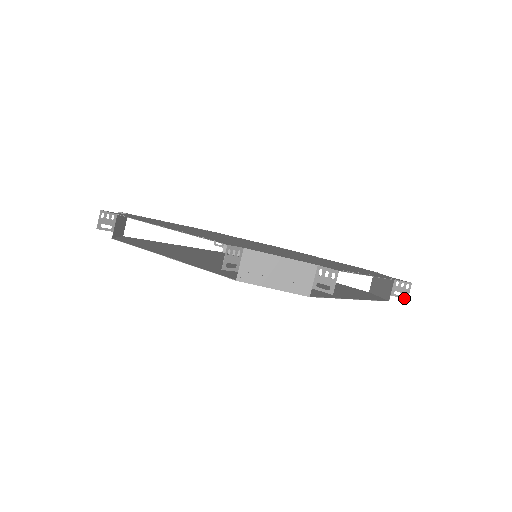
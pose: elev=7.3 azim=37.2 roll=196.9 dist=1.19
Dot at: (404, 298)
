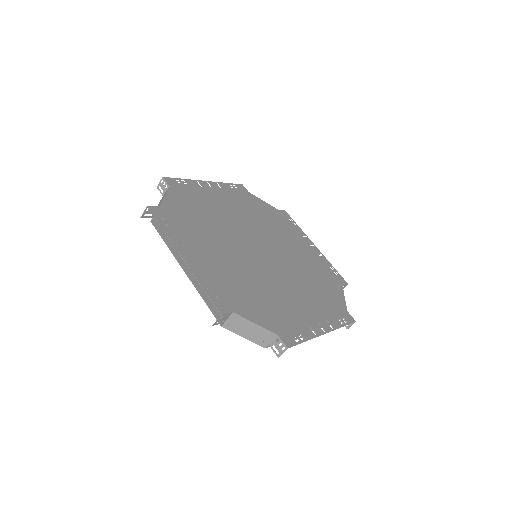
Dot at: (346, 327)
